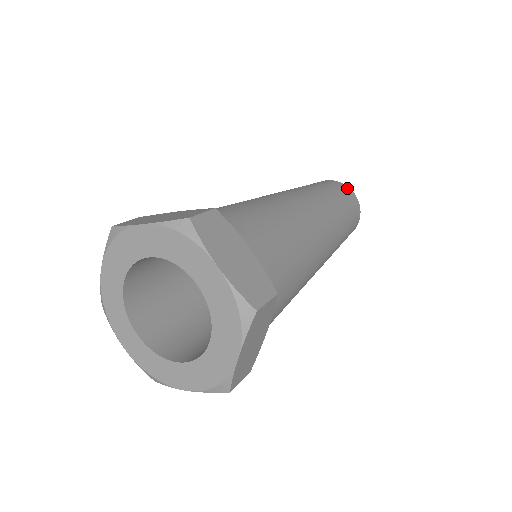
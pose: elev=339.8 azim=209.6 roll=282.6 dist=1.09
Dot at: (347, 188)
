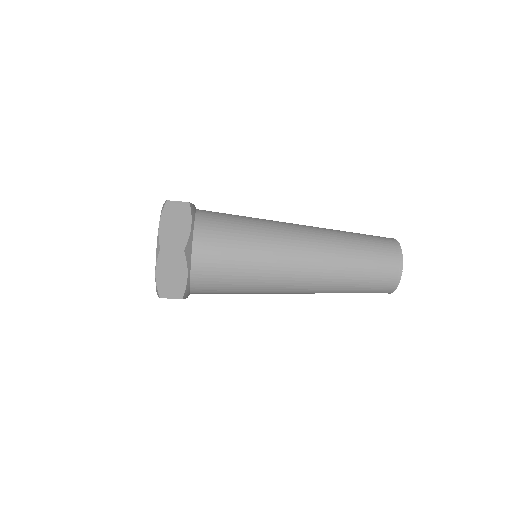
Dot at: occluded
